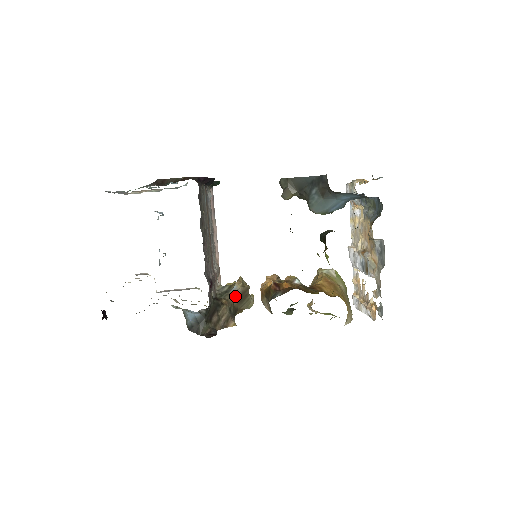
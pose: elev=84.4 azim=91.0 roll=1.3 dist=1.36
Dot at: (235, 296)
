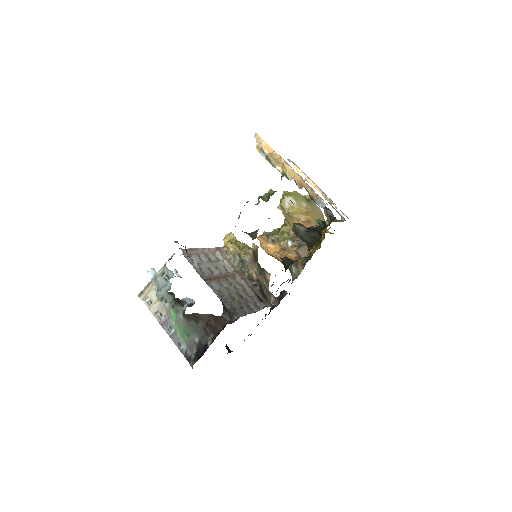
Dot at: (253, 264)
